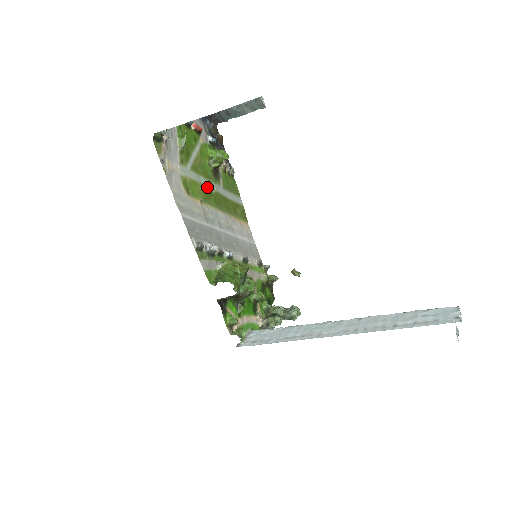
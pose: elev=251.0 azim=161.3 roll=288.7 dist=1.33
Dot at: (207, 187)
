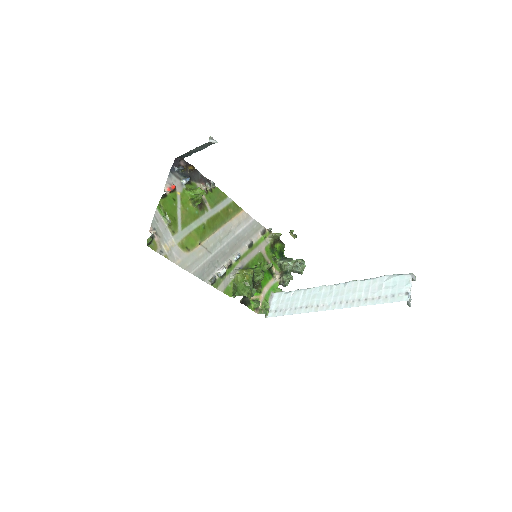
Dot at: (199, 226)
